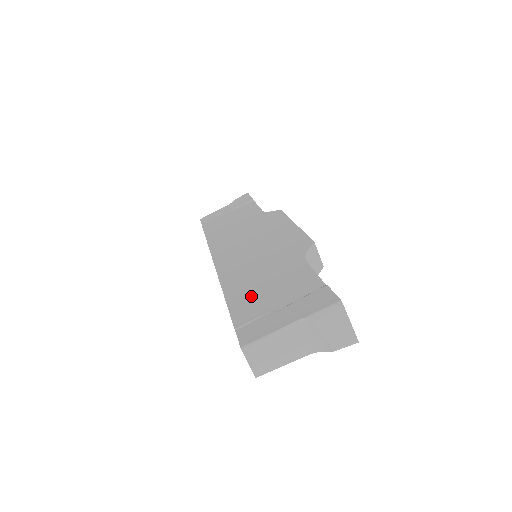
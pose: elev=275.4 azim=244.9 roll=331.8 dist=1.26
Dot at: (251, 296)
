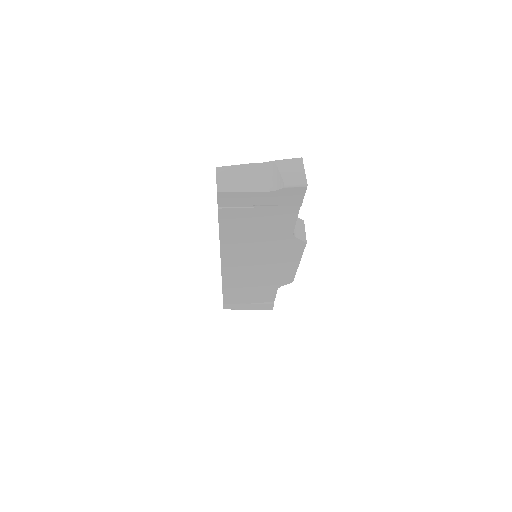
Dot at: occluded
